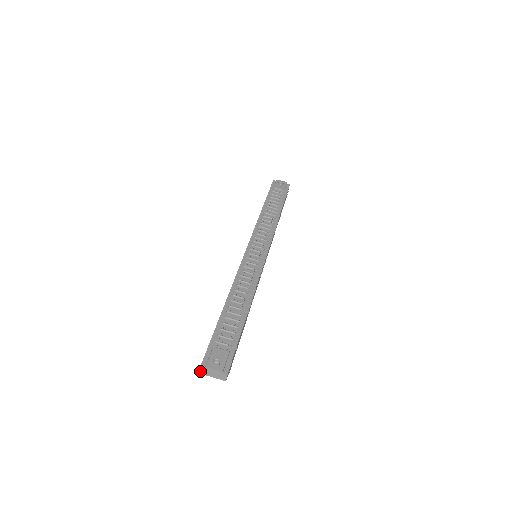
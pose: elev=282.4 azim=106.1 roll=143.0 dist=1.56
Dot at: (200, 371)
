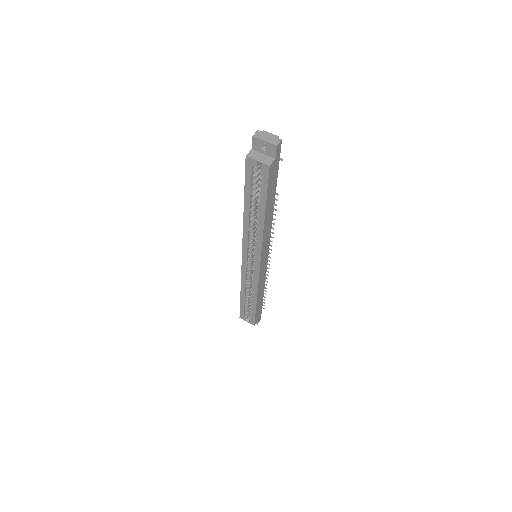
Dot at: (255, 134)
